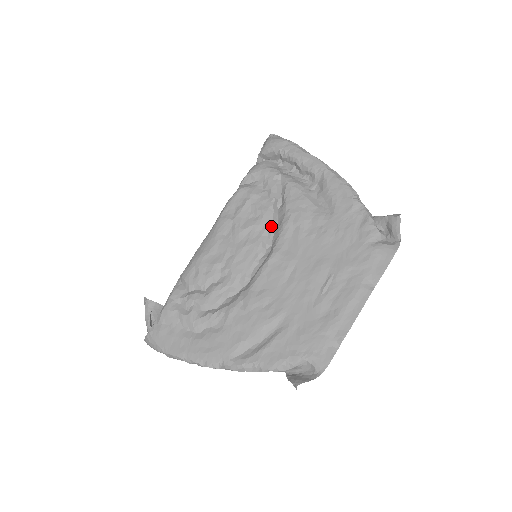
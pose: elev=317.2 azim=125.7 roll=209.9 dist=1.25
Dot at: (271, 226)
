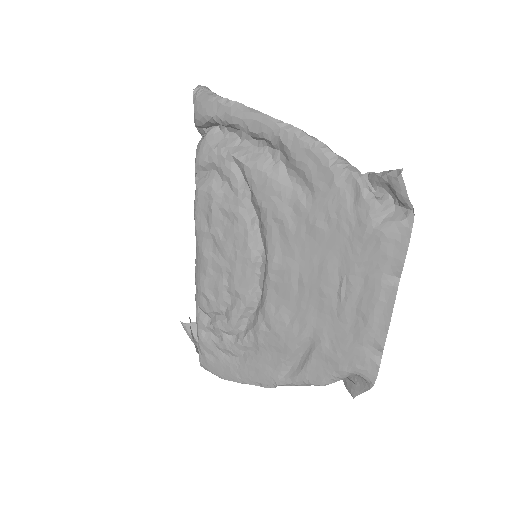
Dot at: (252, 227)
